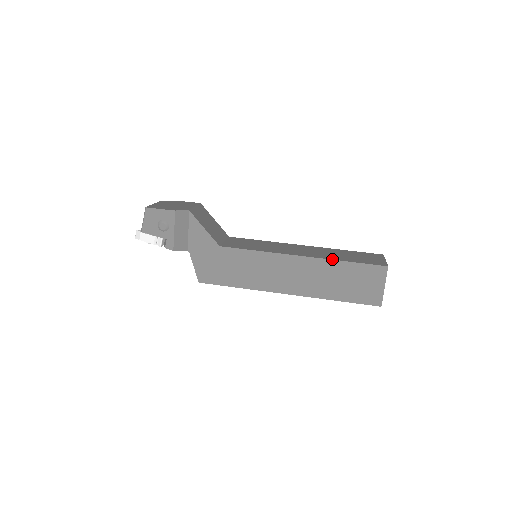
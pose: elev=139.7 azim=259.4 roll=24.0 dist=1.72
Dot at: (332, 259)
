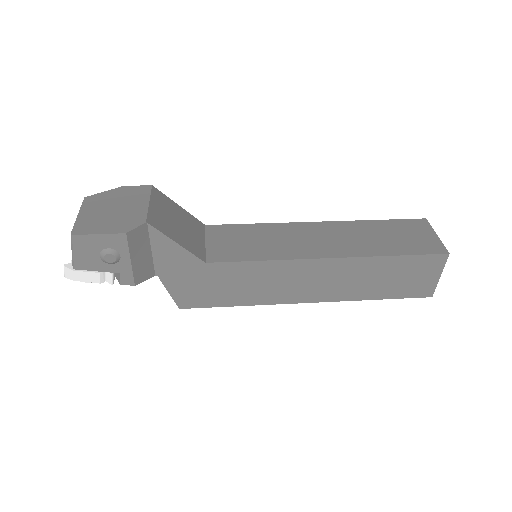
Dot at: (374, 255)
